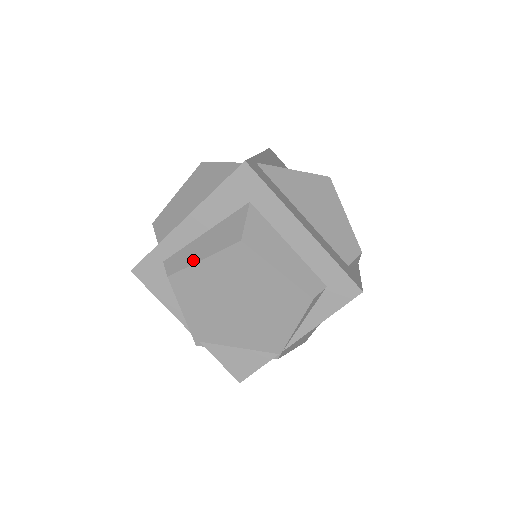
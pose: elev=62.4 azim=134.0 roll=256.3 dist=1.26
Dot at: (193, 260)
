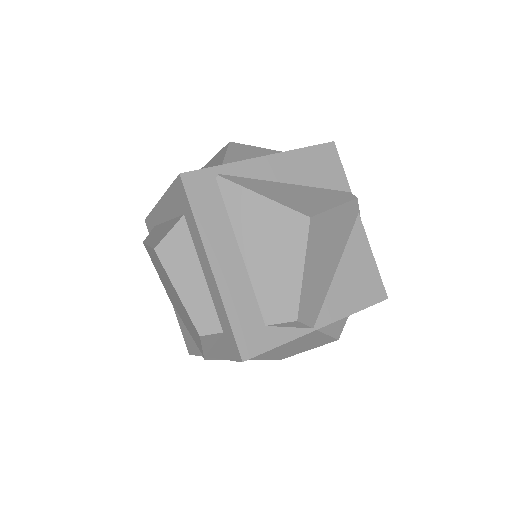
Dot at: (149, 241)
